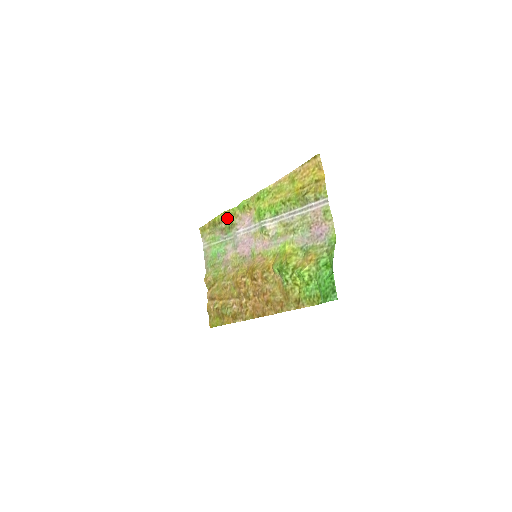
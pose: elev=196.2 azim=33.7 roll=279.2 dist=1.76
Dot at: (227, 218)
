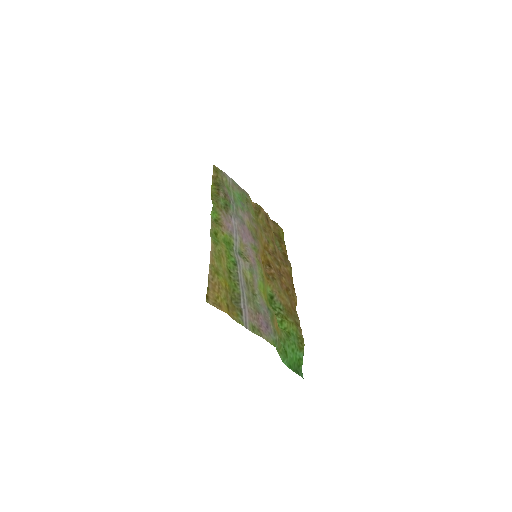
Dot at: (218, 198)
